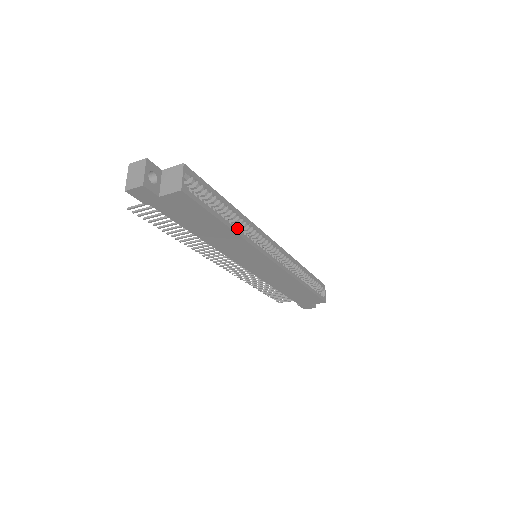
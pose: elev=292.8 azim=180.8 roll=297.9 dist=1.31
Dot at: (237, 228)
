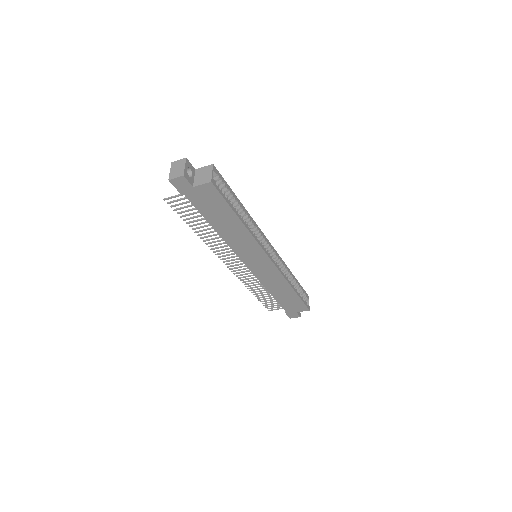
Dot at: (246, 224)
